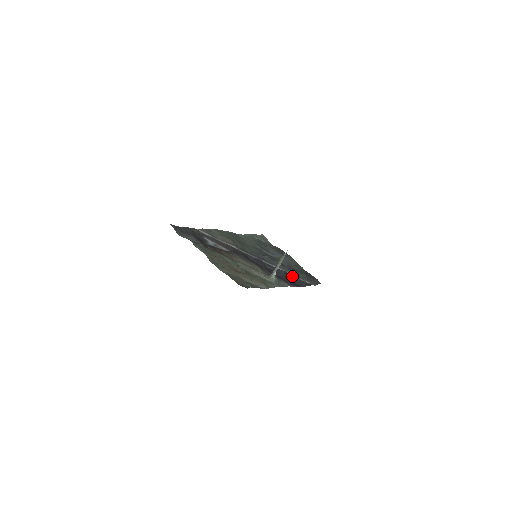
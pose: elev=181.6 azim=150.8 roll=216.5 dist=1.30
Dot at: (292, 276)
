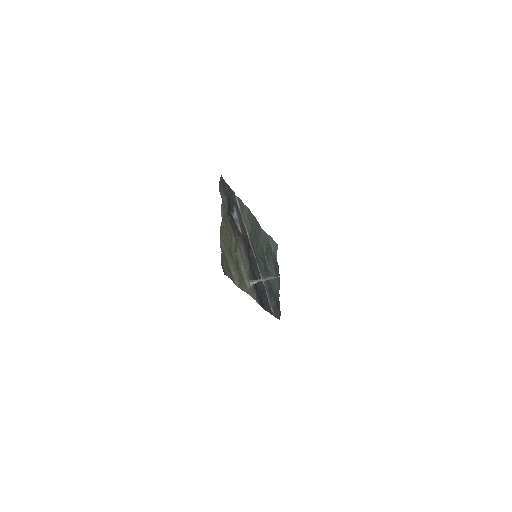
Dot at: (266, 295)
